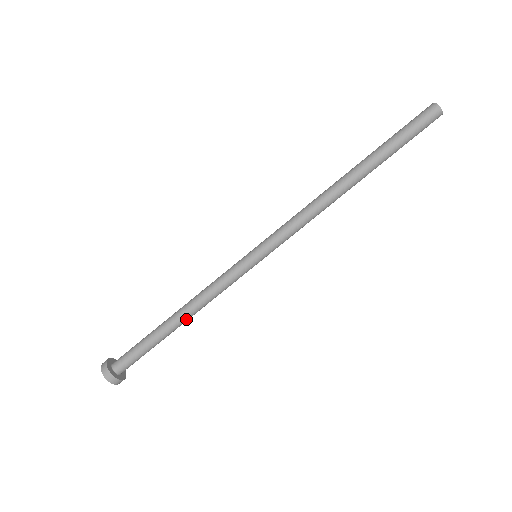
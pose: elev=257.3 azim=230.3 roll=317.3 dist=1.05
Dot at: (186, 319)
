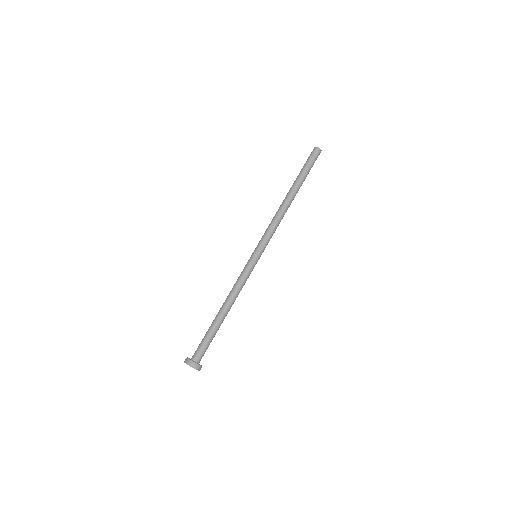
Dot at: (227, 308)
